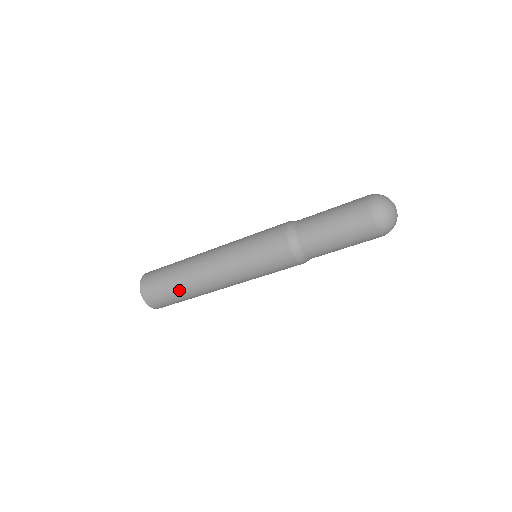
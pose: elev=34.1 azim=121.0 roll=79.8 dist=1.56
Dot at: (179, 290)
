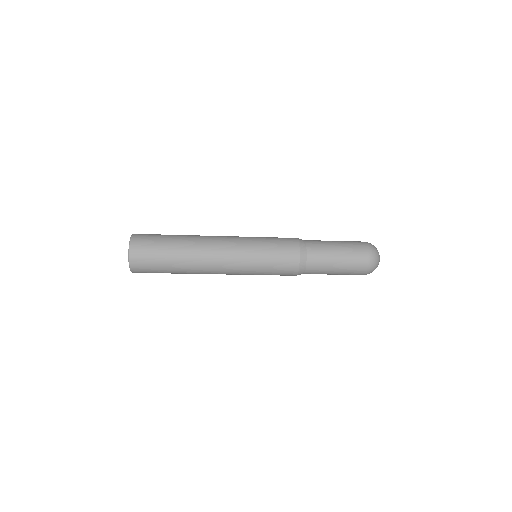
Dot at: (175, 263)
